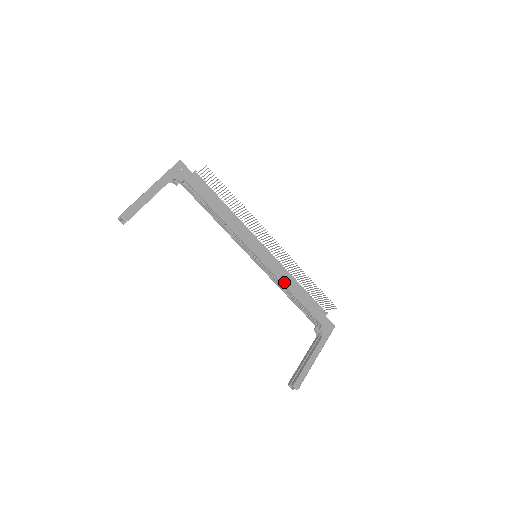
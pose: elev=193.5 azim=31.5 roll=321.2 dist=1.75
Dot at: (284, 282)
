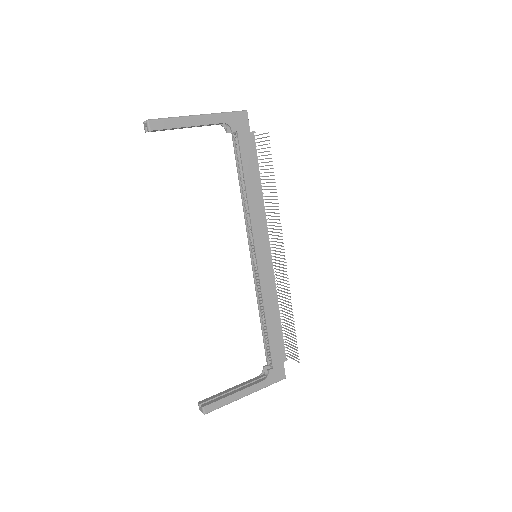
Dot at: (266, 300)
